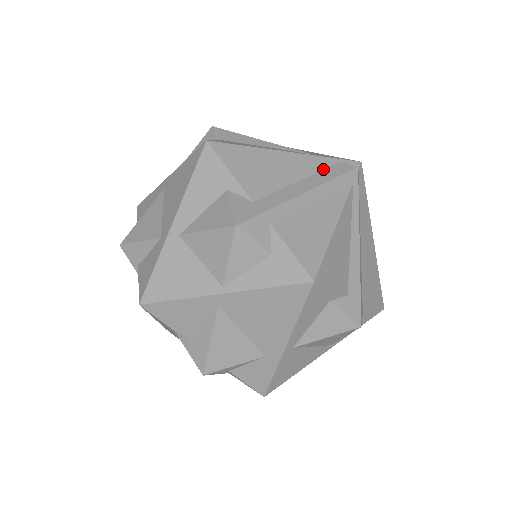
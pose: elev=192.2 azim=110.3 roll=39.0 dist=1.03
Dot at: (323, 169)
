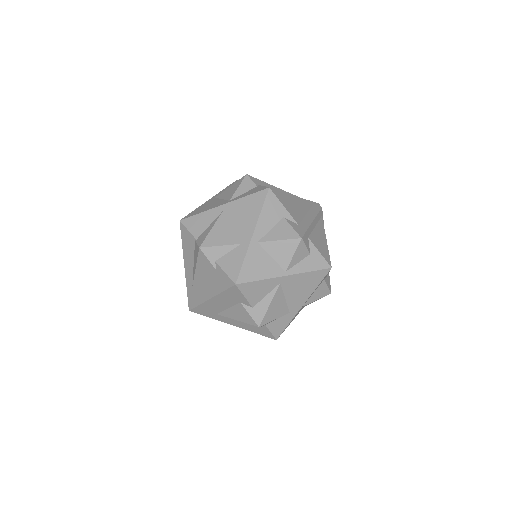
Dot at: (311, 207)
